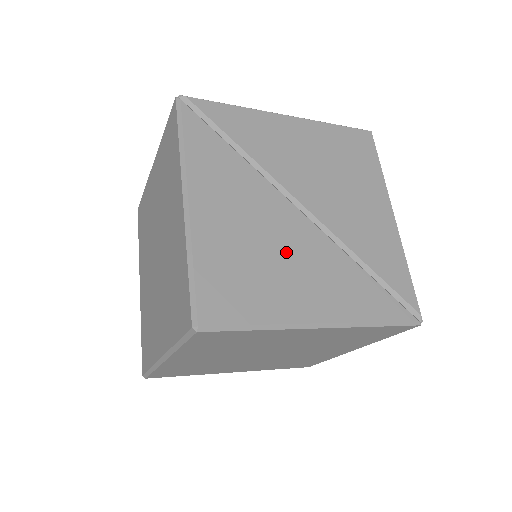
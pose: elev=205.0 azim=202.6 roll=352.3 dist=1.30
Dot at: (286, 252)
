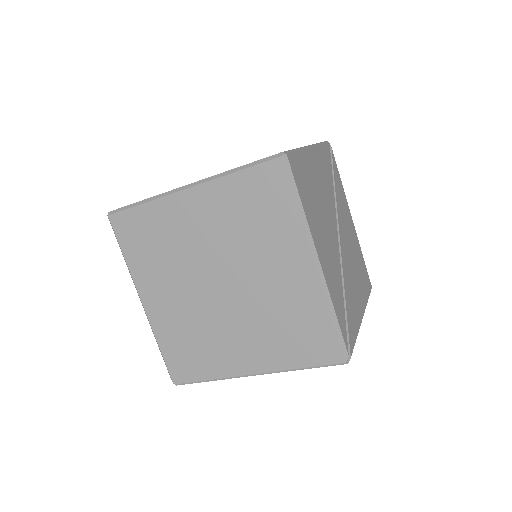
Dot at: (326, 224)
